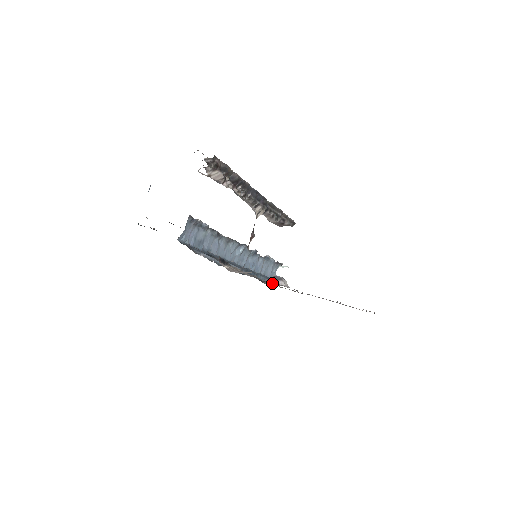
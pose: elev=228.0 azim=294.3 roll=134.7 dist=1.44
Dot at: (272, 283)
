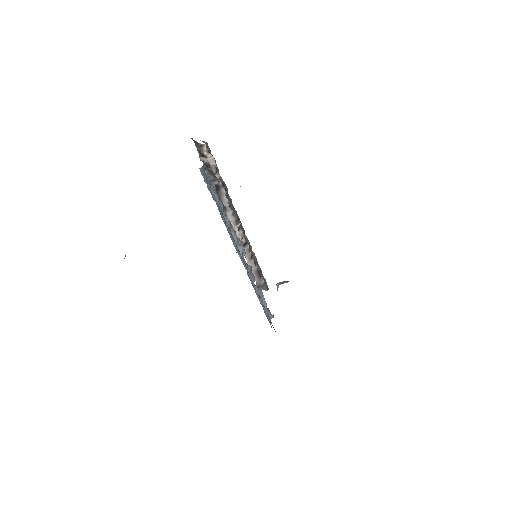
Dot at: occluded
